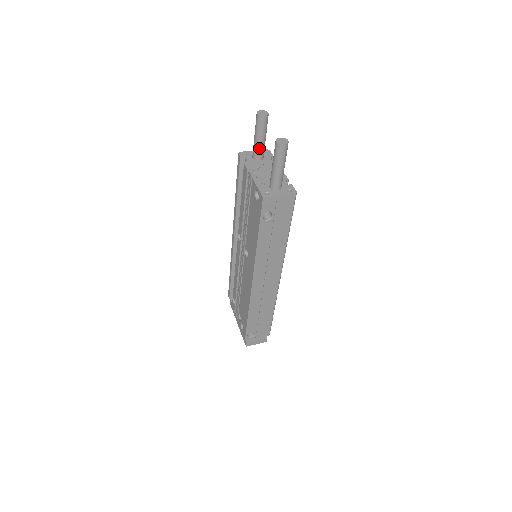
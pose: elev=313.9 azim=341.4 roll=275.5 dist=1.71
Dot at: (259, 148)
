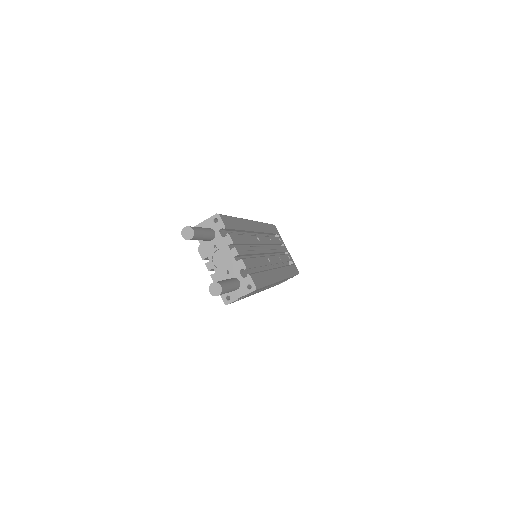
Dot at: (204, 240)
